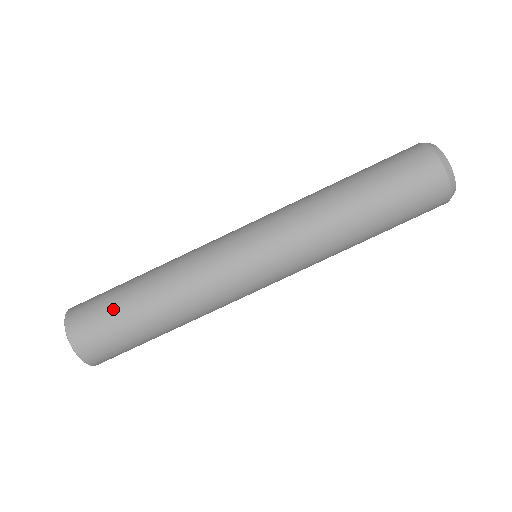
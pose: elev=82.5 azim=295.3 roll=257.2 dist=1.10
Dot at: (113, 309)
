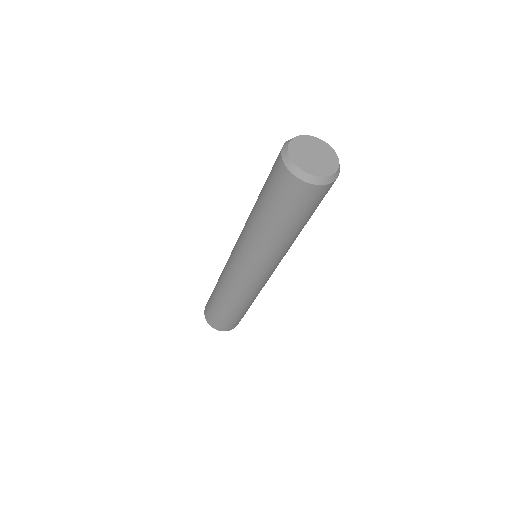
Dot at: (216, 312)
